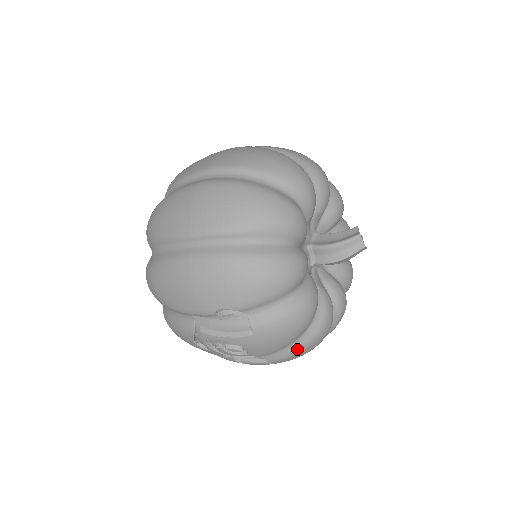
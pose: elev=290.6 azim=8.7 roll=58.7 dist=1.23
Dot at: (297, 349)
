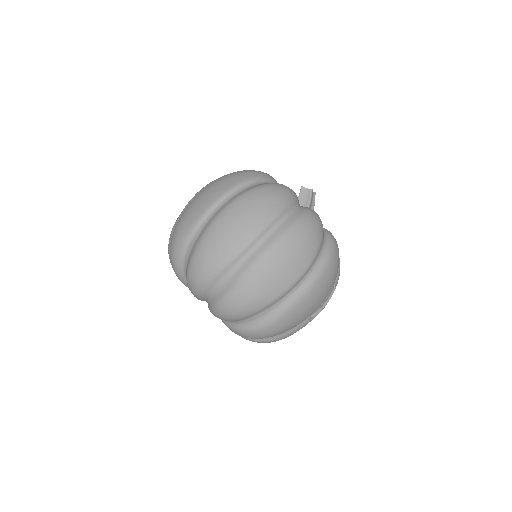
Dot at: occluded
